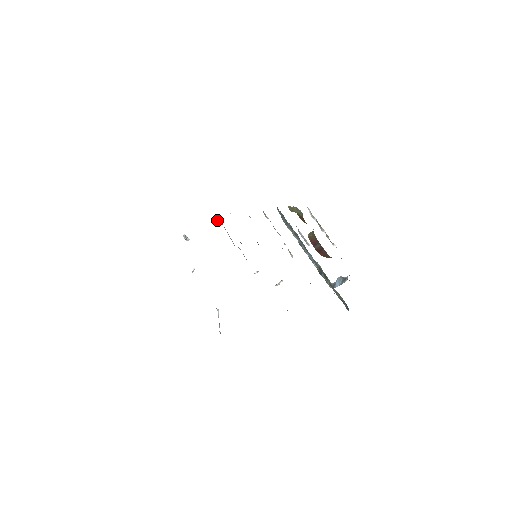
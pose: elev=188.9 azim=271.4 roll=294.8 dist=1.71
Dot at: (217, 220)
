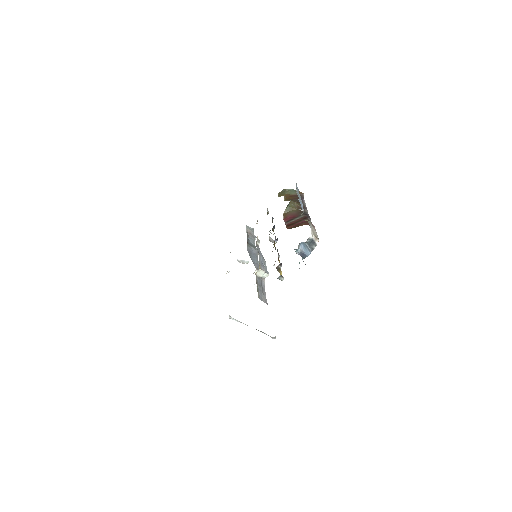
Dot at: occluded
